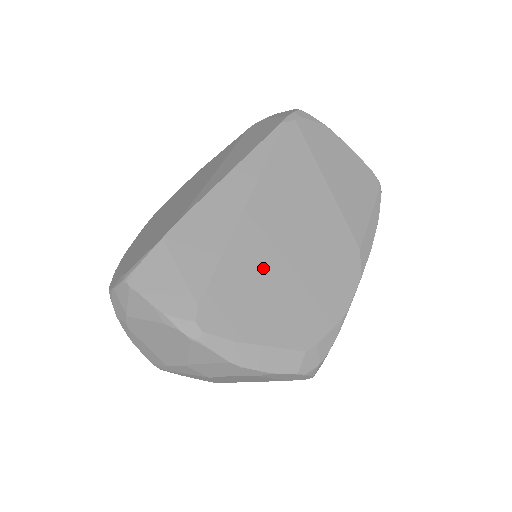
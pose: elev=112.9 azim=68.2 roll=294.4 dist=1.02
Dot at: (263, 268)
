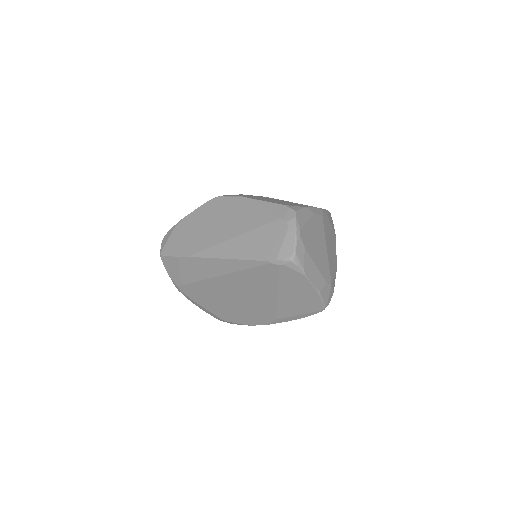
Dot at: (217, 294)
